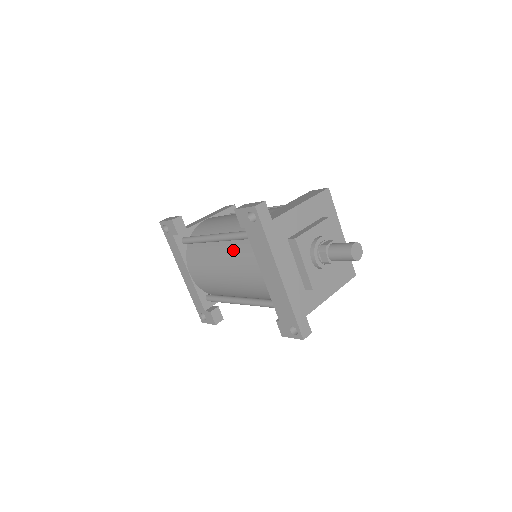
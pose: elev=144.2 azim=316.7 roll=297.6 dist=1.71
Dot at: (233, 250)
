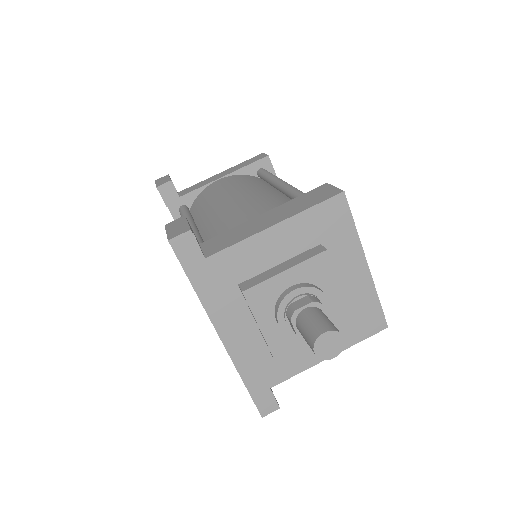
Dot at: occluded
